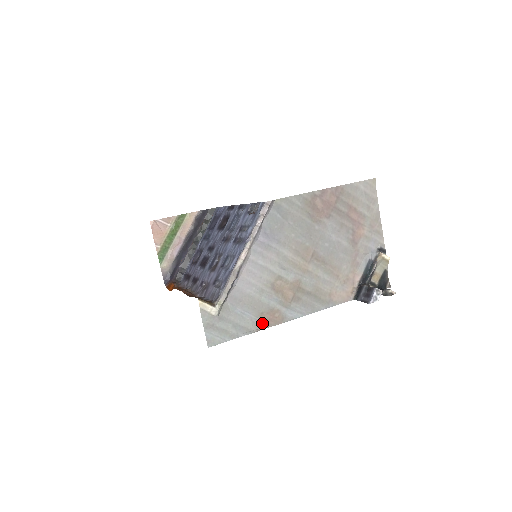
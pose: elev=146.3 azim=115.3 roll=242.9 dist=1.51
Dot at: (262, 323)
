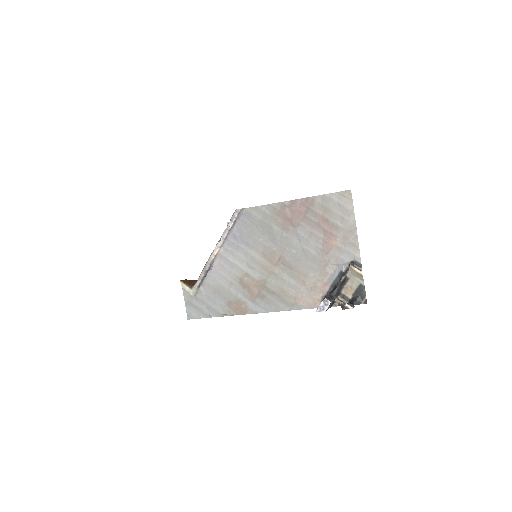
Dot at: (230, 310)
